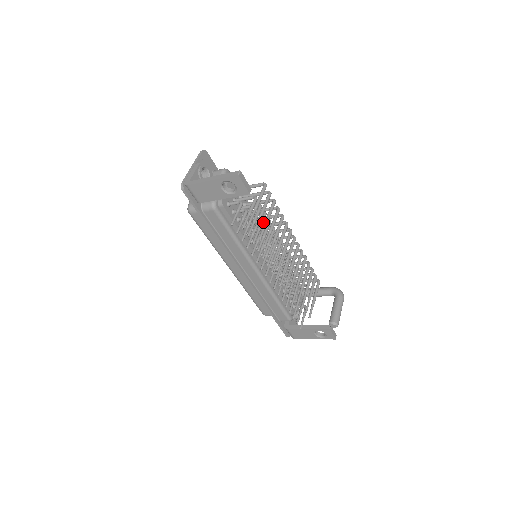
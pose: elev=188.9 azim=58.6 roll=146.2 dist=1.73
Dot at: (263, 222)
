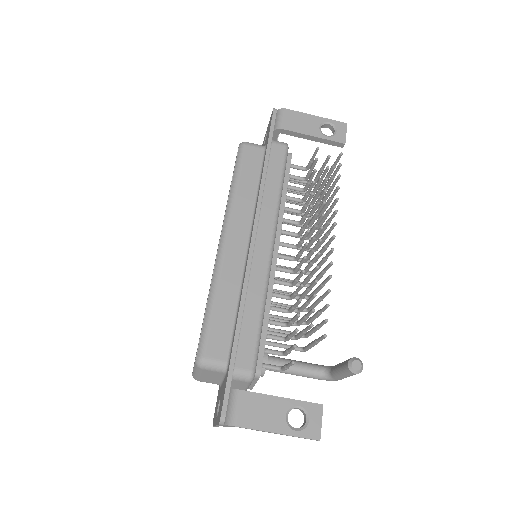
Dot at: occluded
